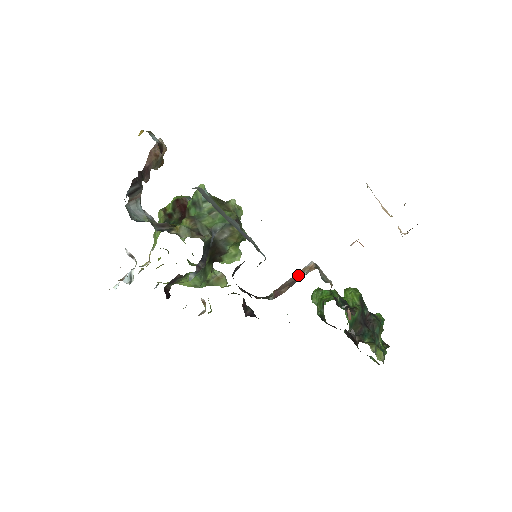
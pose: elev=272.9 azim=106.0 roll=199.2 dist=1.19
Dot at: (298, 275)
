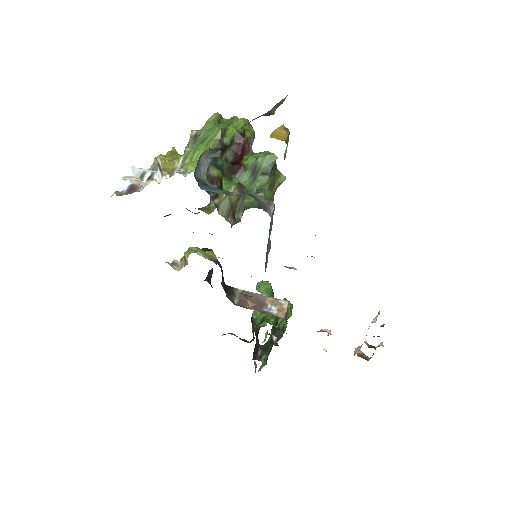
Dot at: (269, 302)
